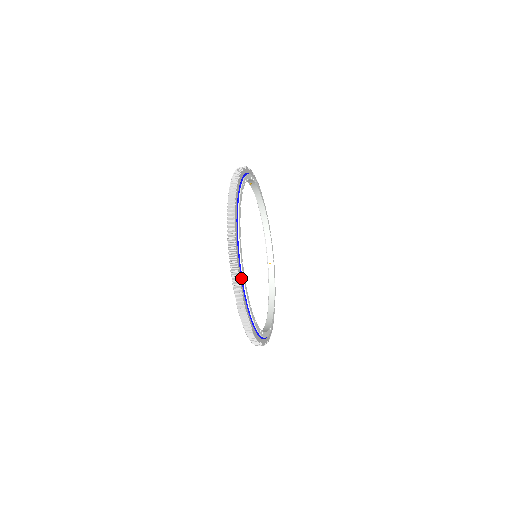
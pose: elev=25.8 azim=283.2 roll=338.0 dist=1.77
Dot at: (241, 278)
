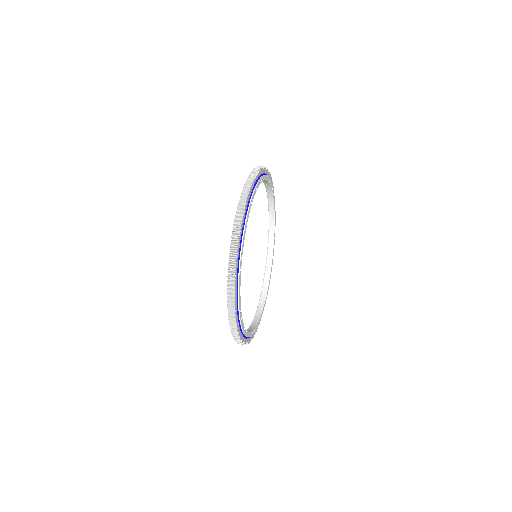
Dot at: (237, 273)
